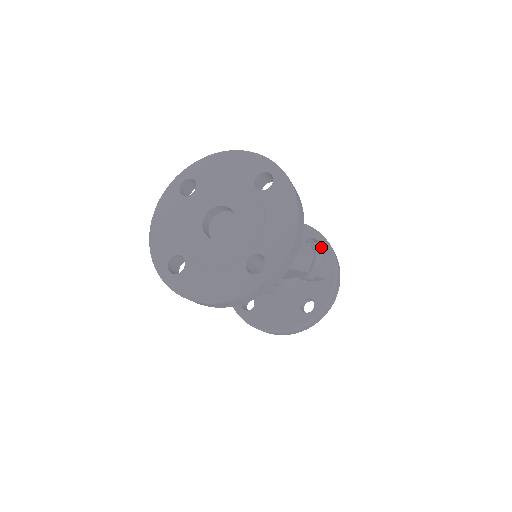
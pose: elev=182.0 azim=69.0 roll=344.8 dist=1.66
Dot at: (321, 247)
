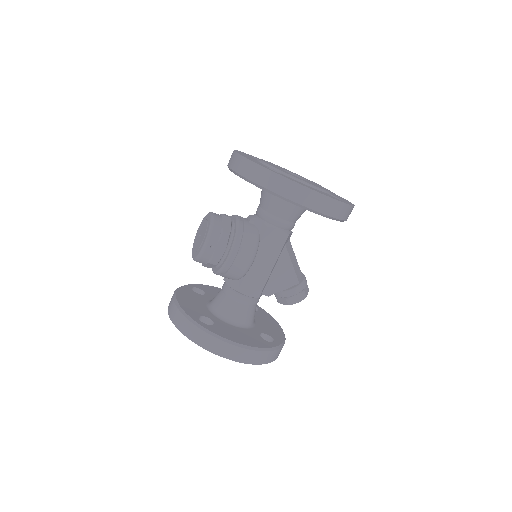
Dot at: occluded
